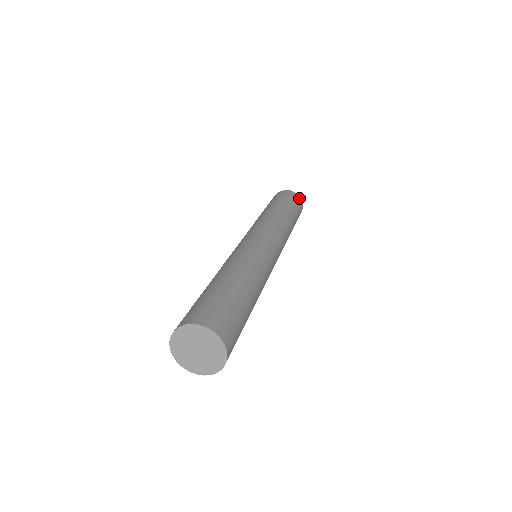
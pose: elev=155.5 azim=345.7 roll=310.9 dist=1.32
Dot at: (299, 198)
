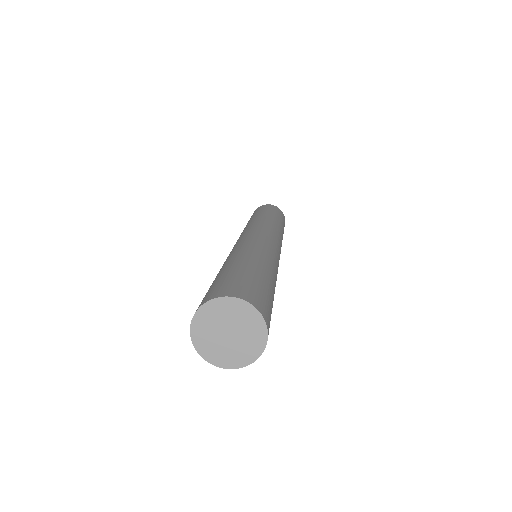
Dot at: (280, 210)
